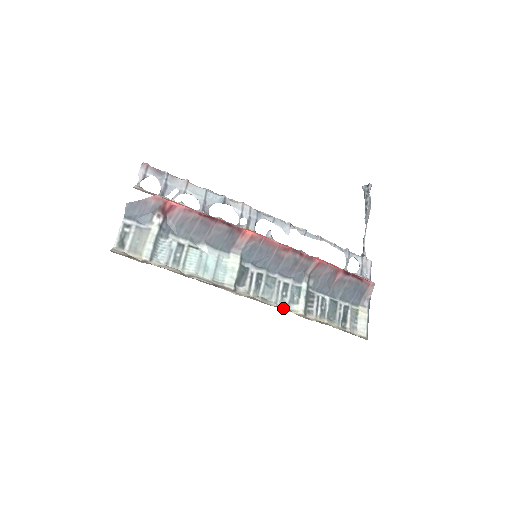
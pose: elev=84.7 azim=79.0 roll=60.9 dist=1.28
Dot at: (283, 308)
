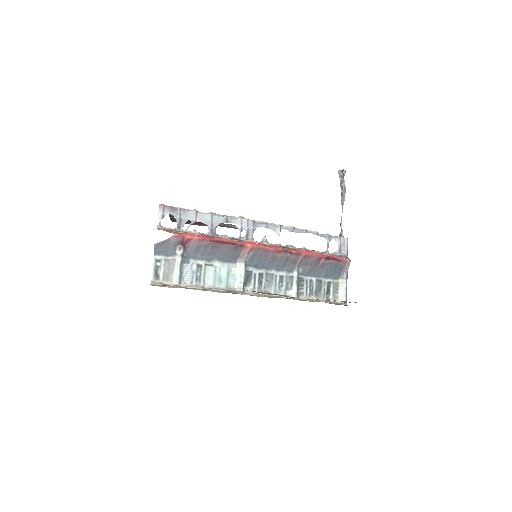
Dot at: (281, 296)
